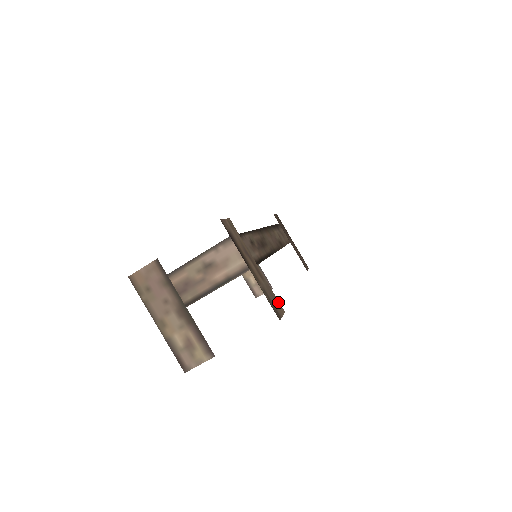
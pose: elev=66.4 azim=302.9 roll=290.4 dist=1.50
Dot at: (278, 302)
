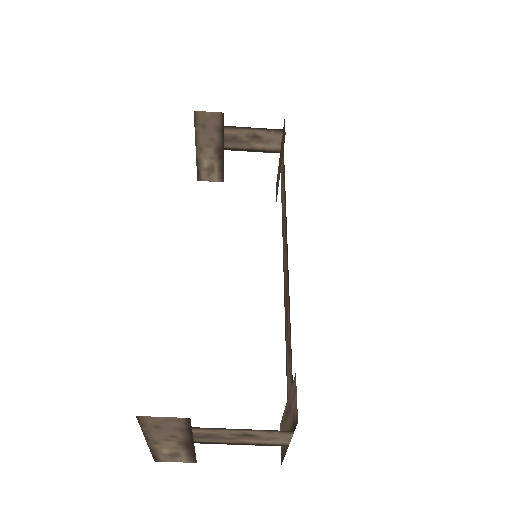
Dot at: (282, 423)
